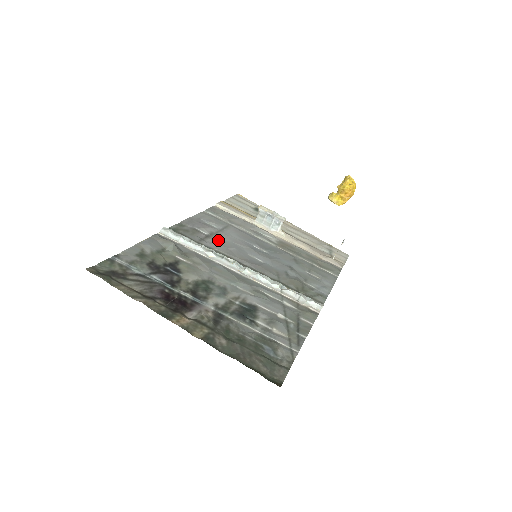
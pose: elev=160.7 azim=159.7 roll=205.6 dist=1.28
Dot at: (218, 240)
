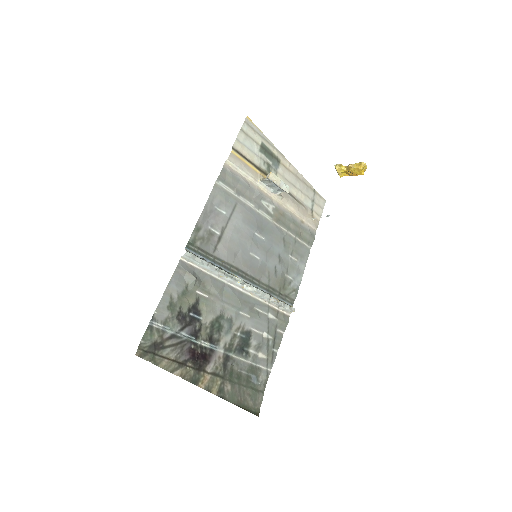
Dot at: (228, 242)
